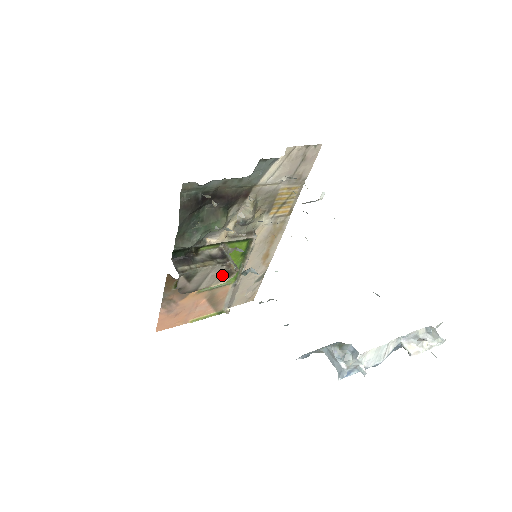
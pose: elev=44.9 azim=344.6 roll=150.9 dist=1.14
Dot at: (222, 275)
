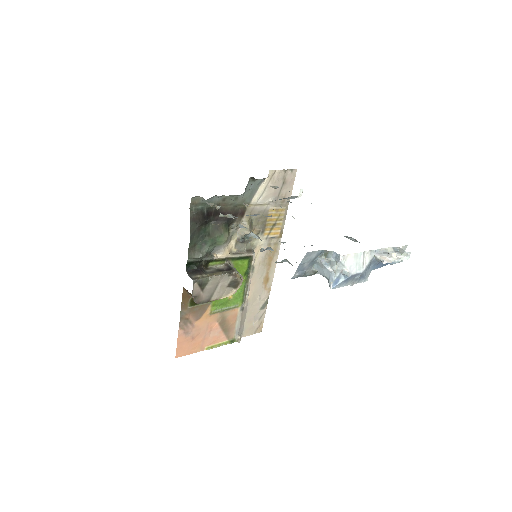
Dot at: (230, 286)
